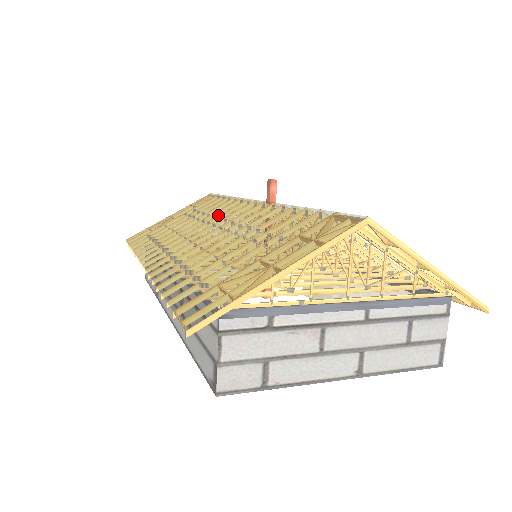
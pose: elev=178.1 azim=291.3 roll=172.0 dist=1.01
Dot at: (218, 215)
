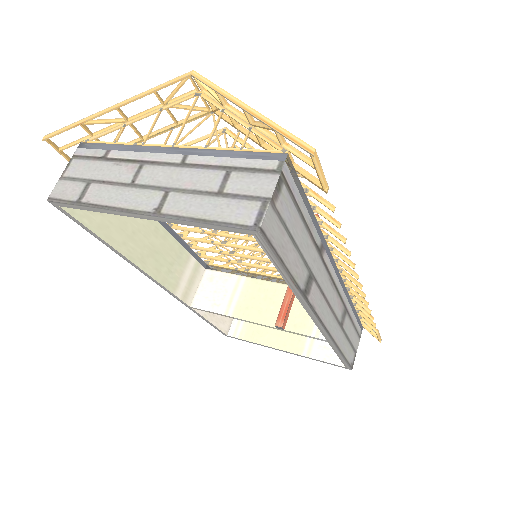
Dot at: occluded
